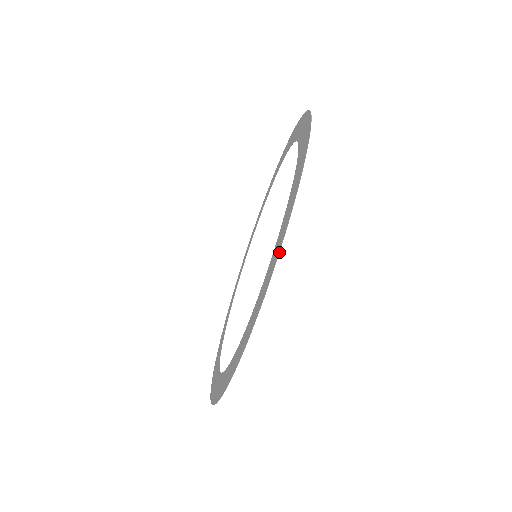
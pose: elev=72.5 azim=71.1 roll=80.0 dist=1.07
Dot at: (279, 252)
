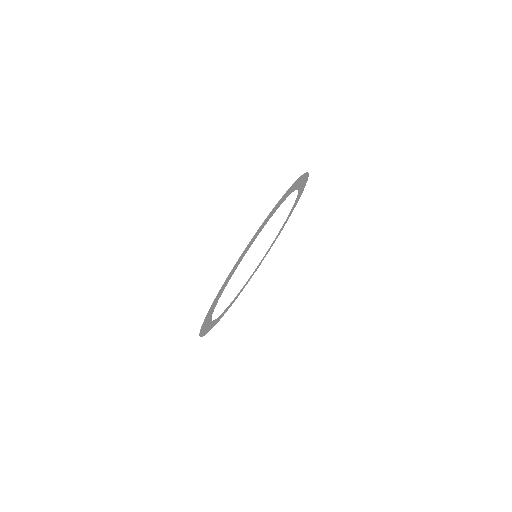
Dot at: occluded
